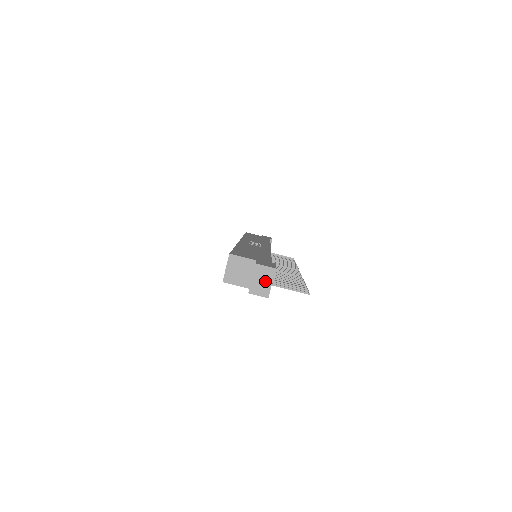
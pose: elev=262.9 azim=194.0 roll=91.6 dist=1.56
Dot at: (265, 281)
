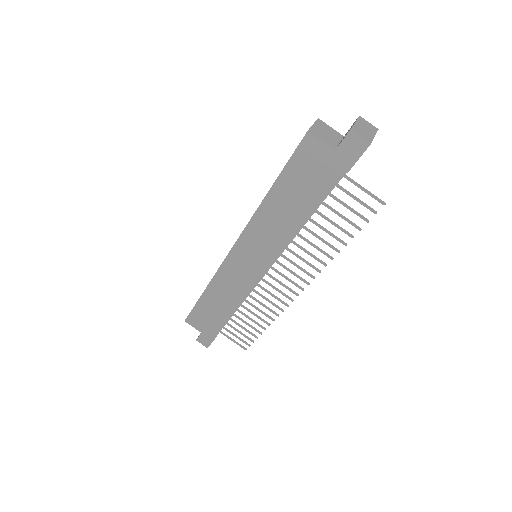
Dot at: (368, 131)
